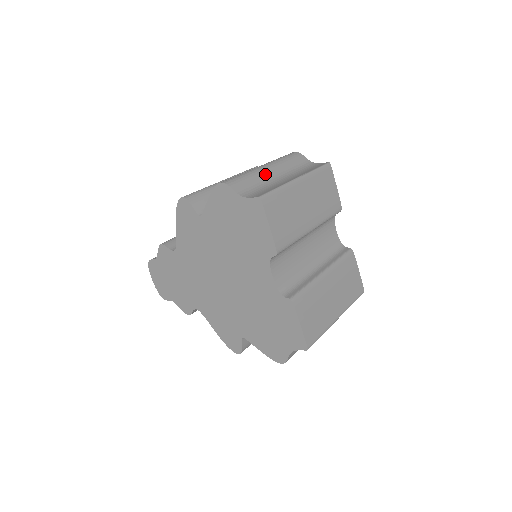
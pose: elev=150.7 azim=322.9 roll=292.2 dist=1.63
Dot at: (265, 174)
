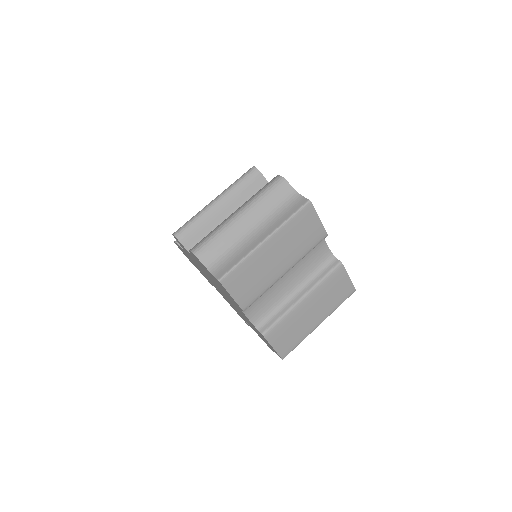
Dot at: (237, 229)
